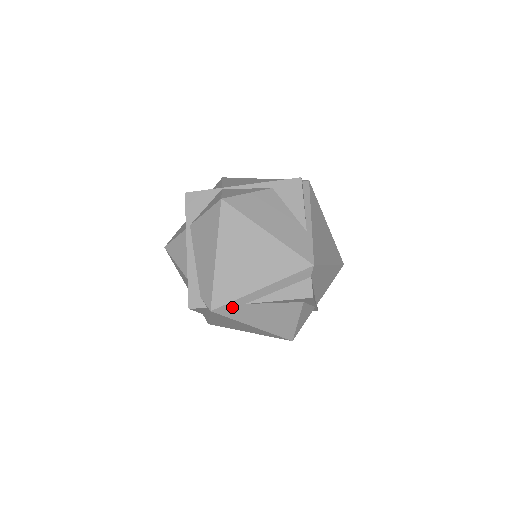
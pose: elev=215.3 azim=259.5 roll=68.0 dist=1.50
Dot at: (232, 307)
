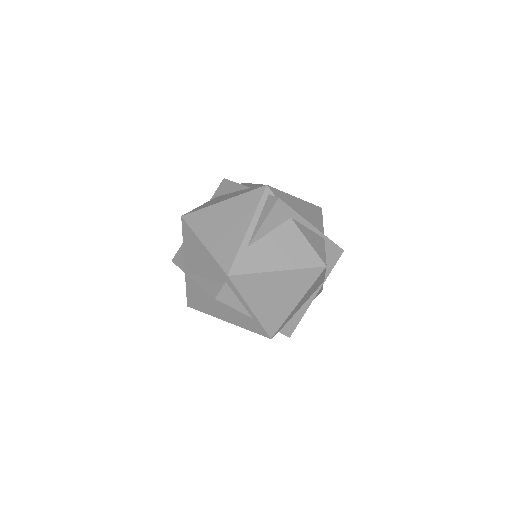
Dot at: occluded
